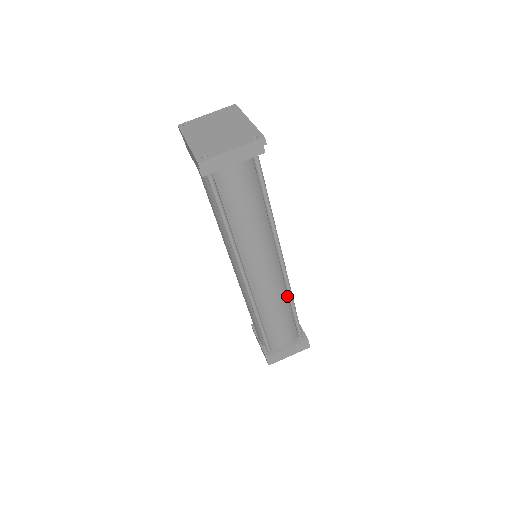
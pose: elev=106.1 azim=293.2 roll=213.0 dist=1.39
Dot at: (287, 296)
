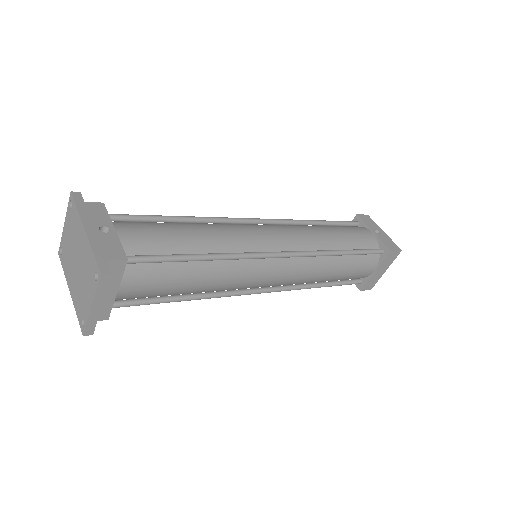
Dot at: occluded
